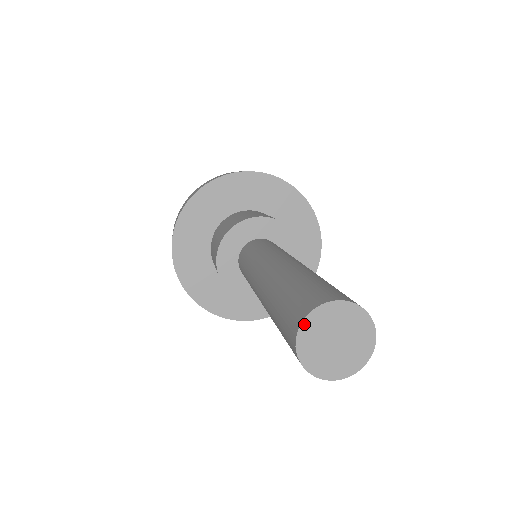
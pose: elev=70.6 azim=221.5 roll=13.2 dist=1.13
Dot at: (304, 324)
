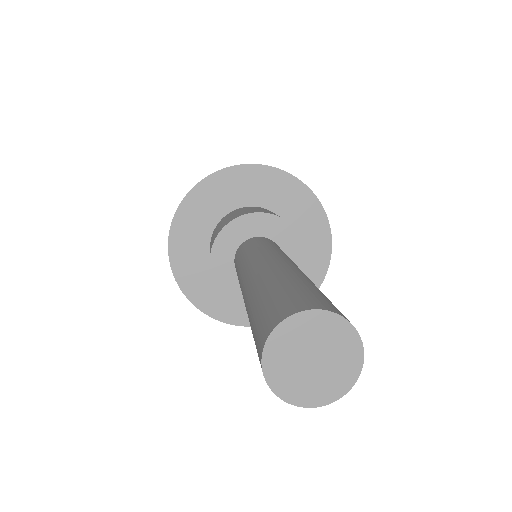
Dot at: (274, 334)
